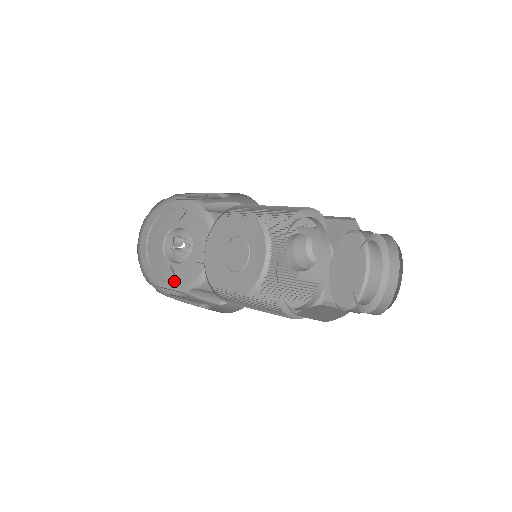
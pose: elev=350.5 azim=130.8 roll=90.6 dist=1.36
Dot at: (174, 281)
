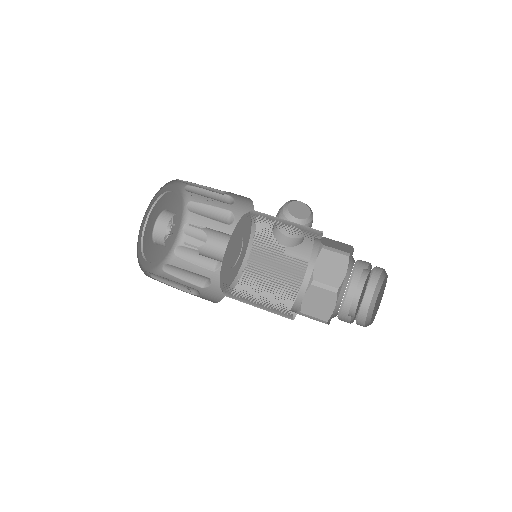
Dot at: (163, 254)
